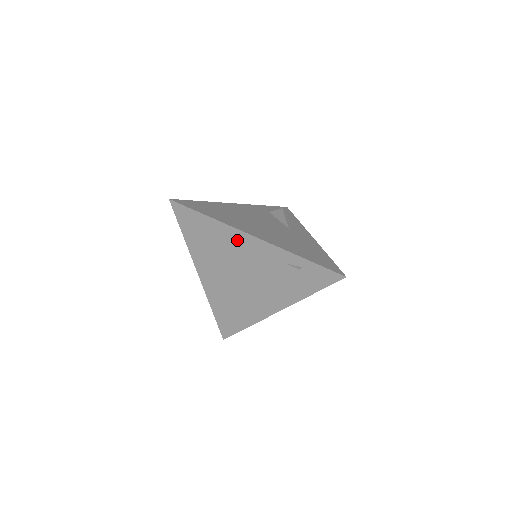
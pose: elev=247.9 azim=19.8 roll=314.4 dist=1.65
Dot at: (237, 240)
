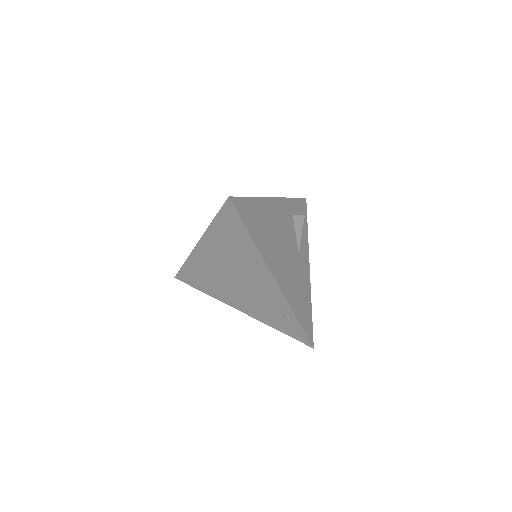
Dot at: (258, 267)
